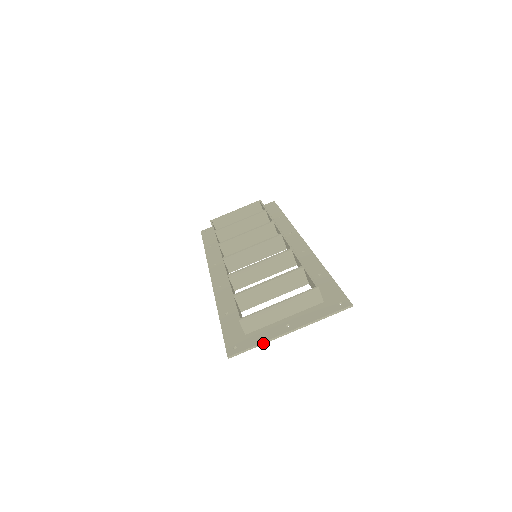
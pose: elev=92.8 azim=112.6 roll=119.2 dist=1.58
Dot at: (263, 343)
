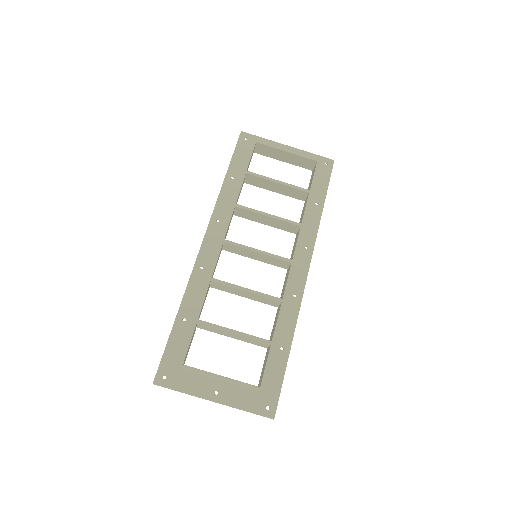
Dot at: occluded
